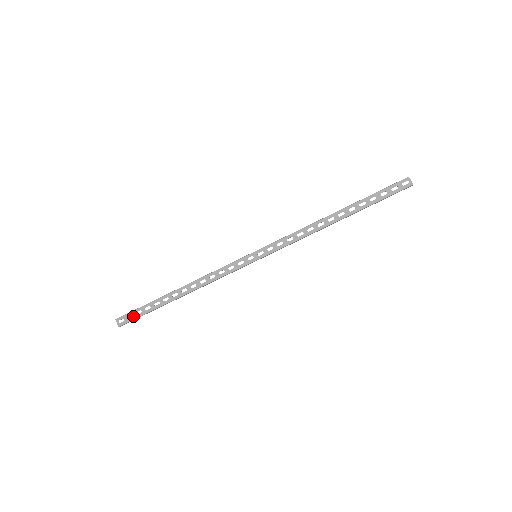
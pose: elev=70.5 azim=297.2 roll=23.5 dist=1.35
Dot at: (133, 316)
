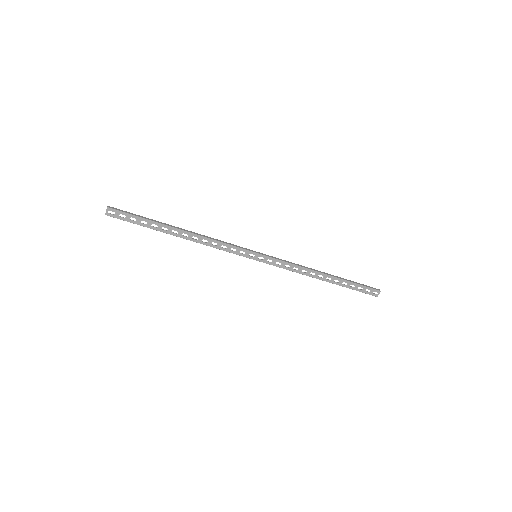
Dot at: (126, 218)
